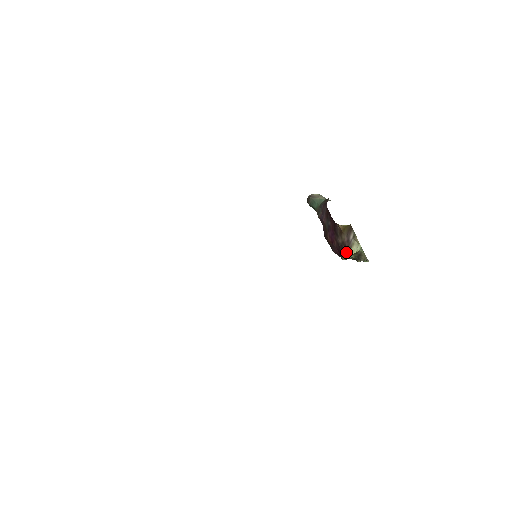
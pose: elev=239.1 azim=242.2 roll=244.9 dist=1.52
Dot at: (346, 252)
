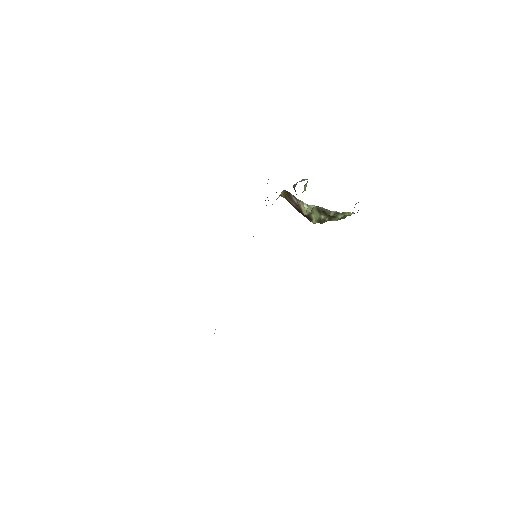
Dot at: (305, 215)
